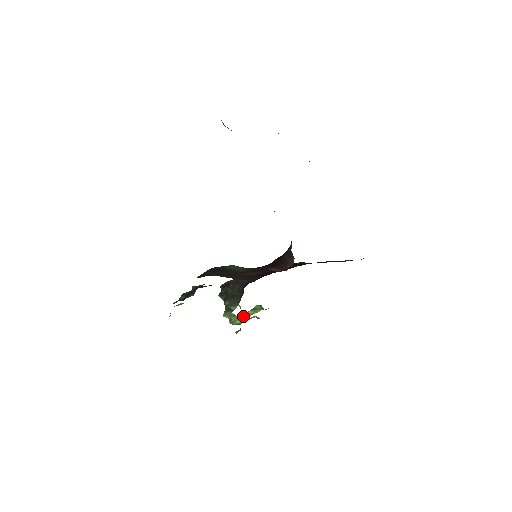
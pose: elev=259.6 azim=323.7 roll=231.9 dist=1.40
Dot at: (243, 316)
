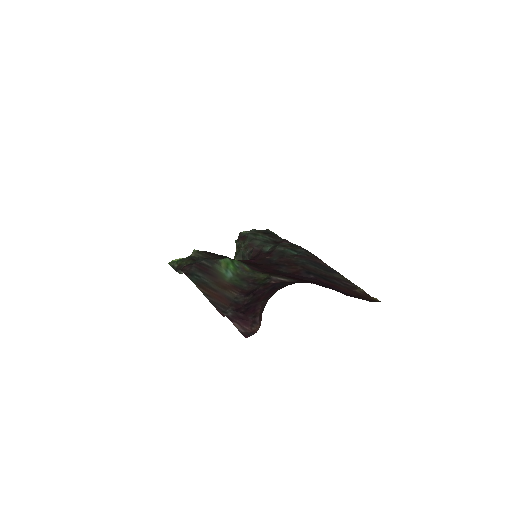
Dot at: occluded
